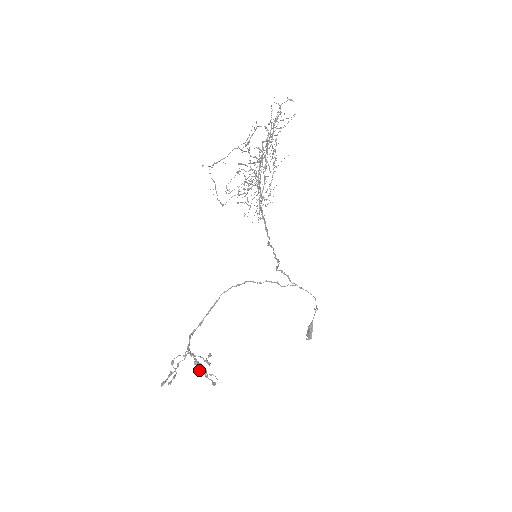
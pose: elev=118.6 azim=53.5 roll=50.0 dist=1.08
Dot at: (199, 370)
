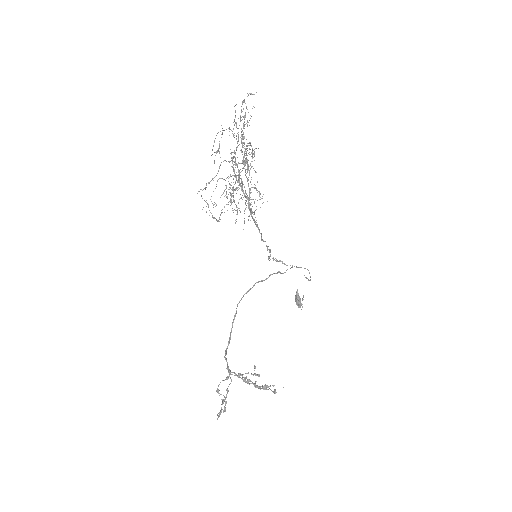
Dot at: (256, 386)
